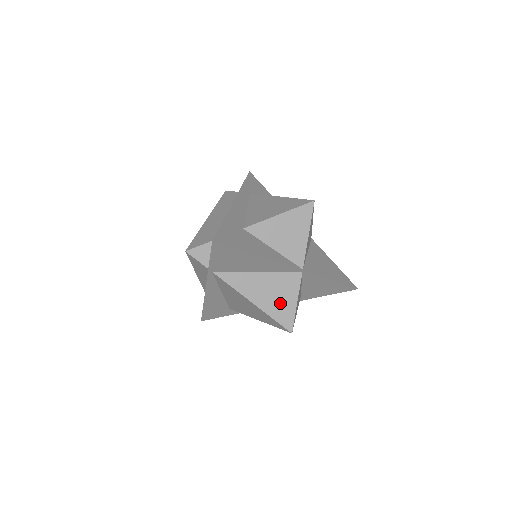
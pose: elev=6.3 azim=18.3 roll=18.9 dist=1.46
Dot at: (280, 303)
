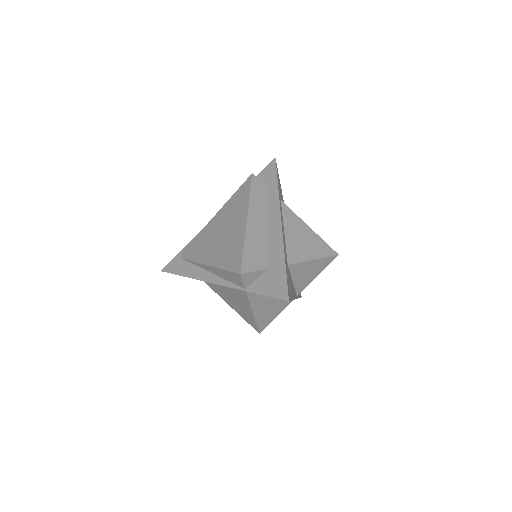
Dot at: (268, 315)
